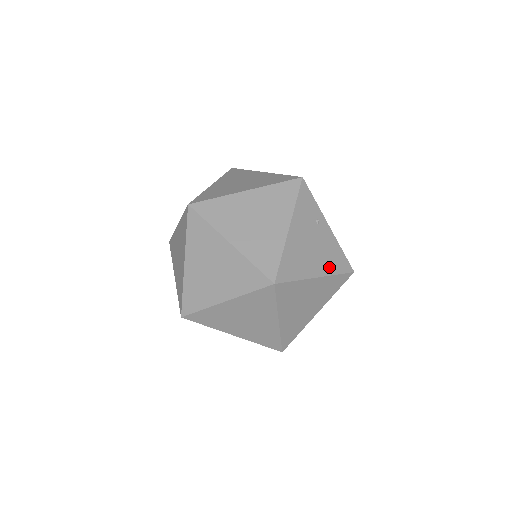
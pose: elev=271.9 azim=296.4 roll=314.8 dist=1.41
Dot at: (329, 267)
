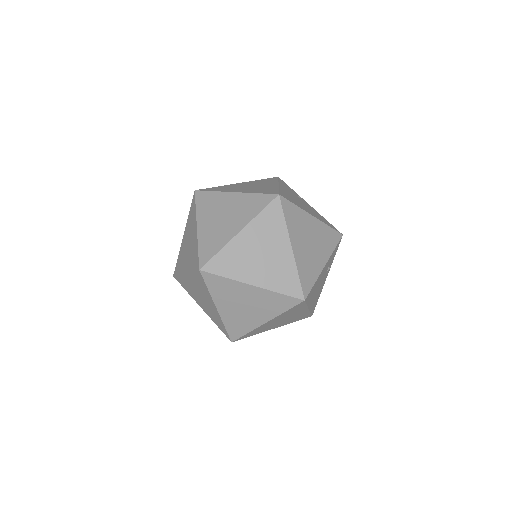
Dot at: (320, 219)
